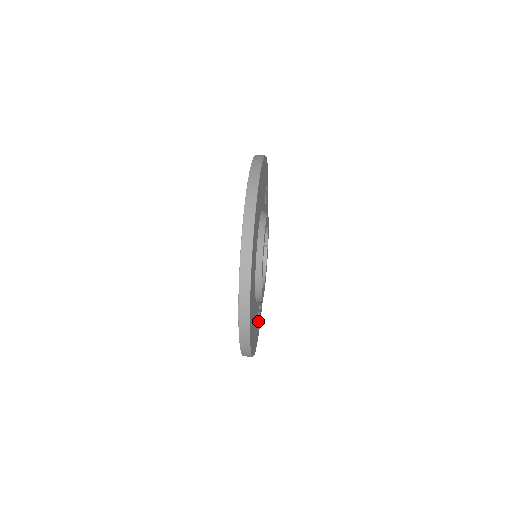
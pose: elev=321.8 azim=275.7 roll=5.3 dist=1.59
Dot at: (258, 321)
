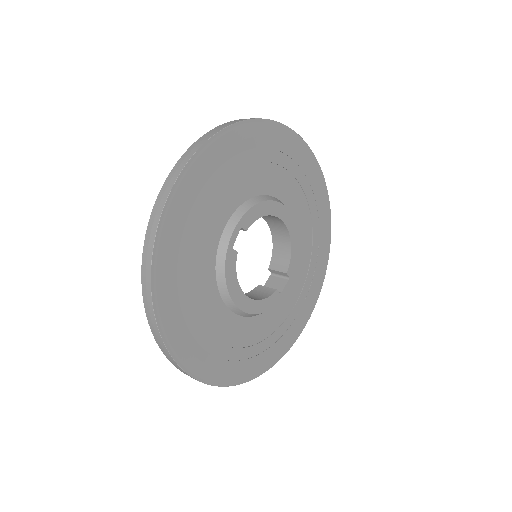
Dot at: (197, 341)
